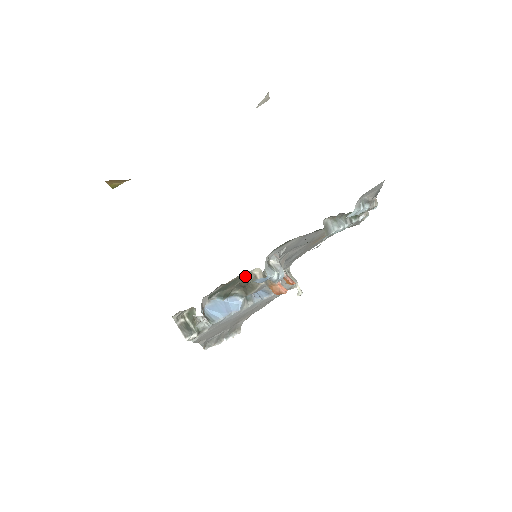
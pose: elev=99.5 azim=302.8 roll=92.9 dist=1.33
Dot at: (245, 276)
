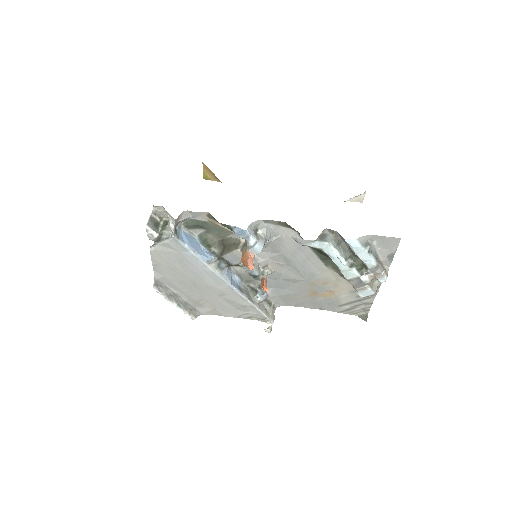
Dot at: (232, 236)
